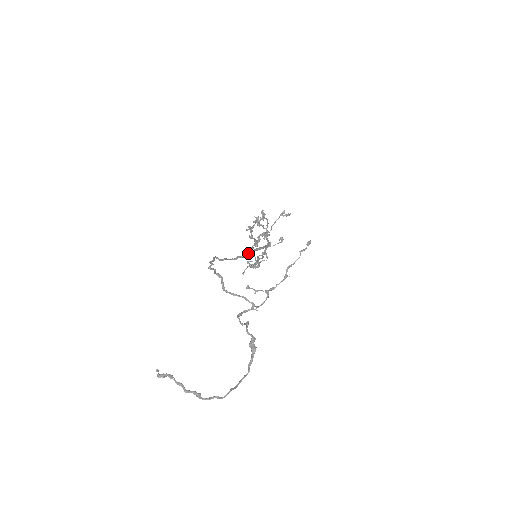
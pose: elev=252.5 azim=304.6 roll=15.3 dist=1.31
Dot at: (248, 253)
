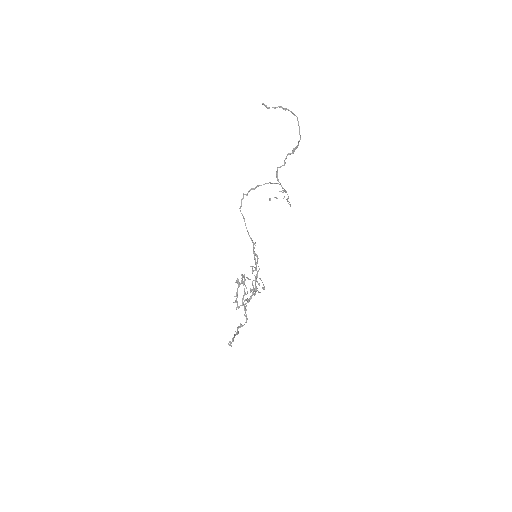
Dot at: occluded
